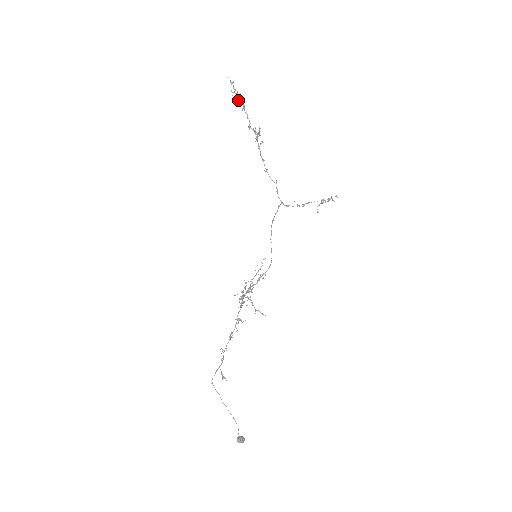
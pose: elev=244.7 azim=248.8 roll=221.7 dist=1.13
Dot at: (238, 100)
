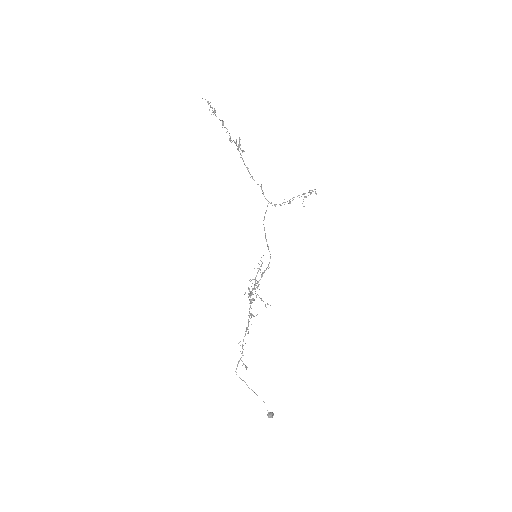
Dot at: occluded
